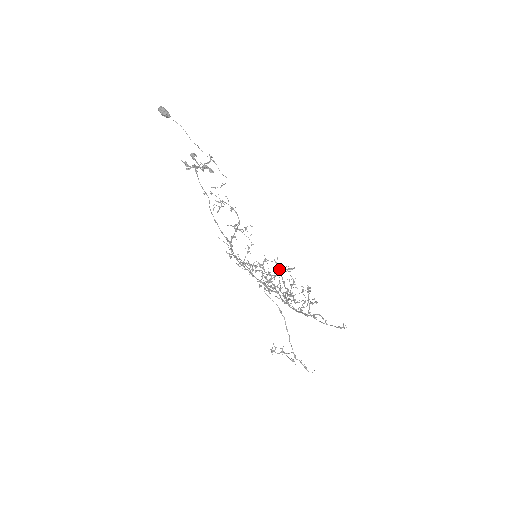
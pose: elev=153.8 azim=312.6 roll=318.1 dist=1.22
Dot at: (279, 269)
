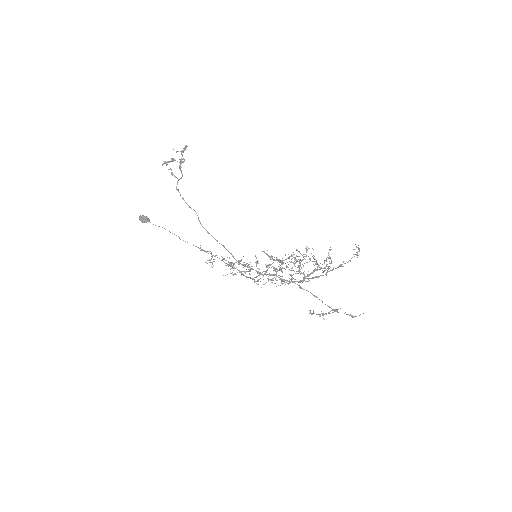
Dot at: (282, 260)
